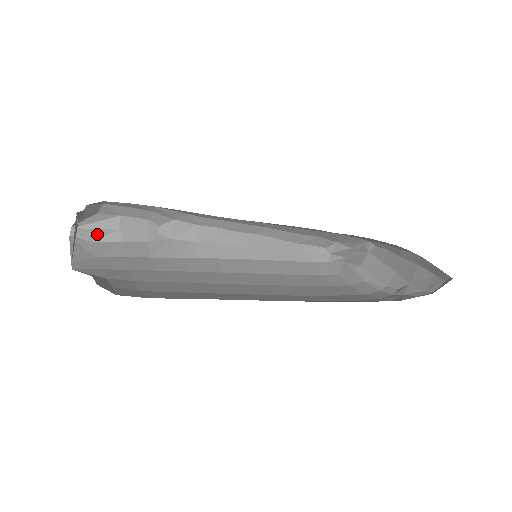
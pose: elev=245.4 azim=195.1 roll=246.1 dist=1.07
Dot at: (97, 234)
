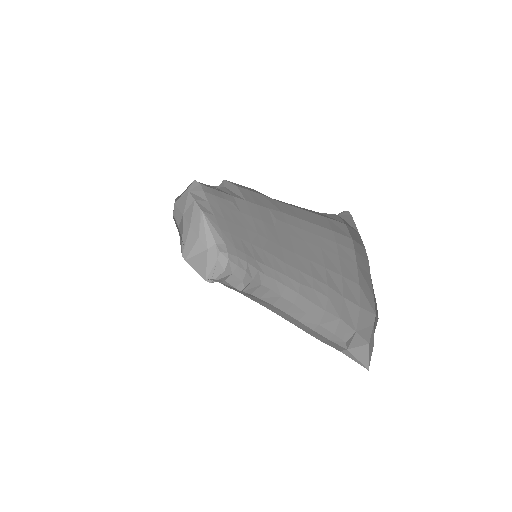
Dot at: occluded
